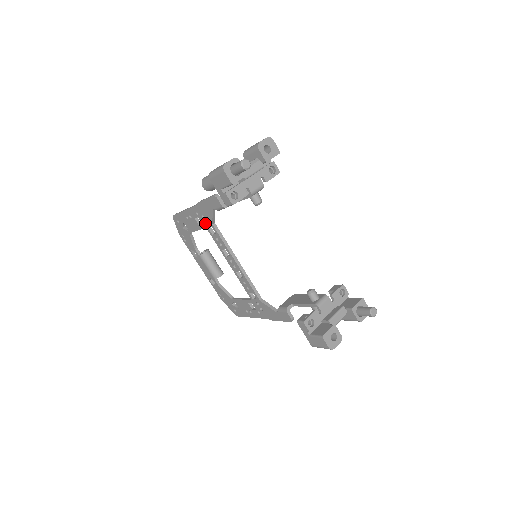
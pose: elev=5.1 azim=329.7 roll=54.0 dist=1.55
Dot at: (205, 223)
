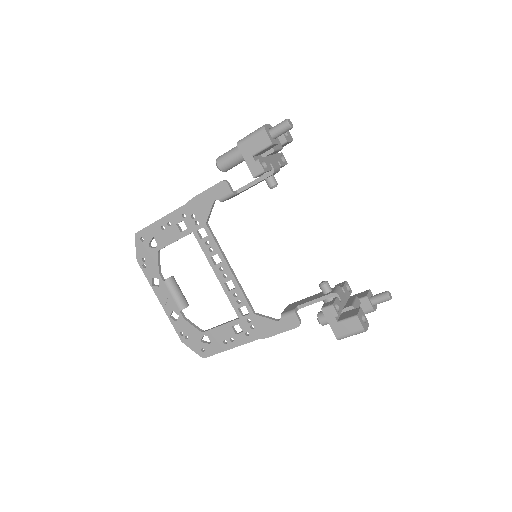
Dot at: (193, 225)
